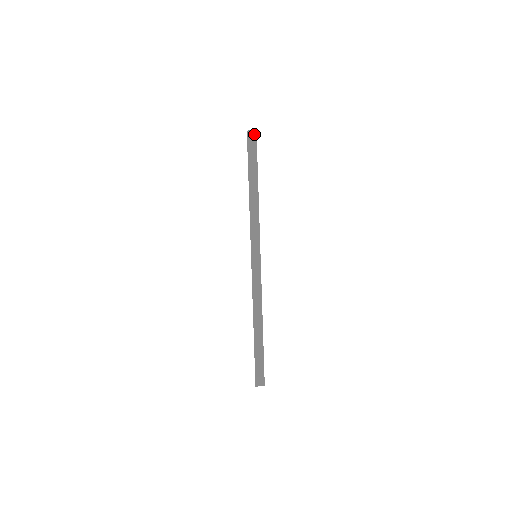
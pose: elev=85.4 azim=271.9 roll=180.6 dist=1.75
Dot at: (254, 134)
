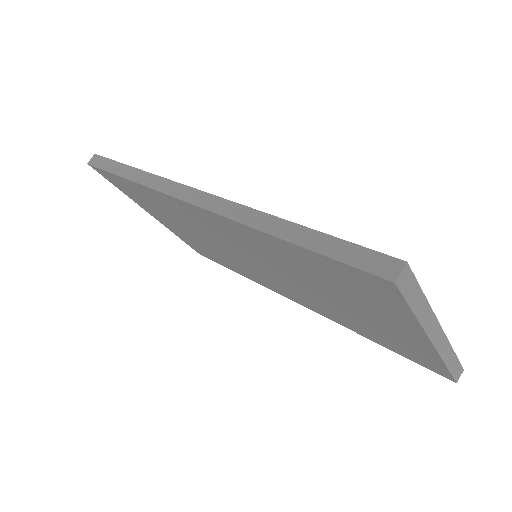
Dot at: (95, 157)
